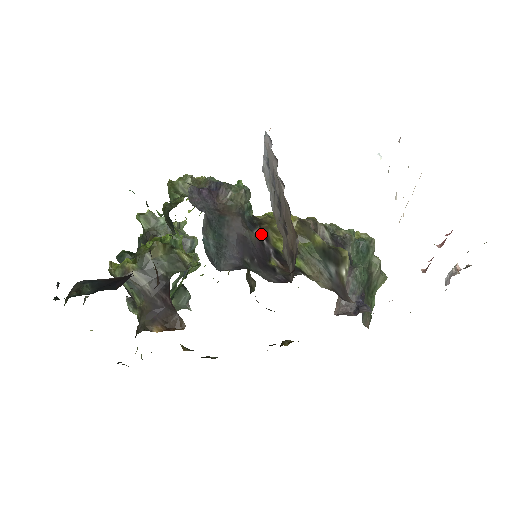
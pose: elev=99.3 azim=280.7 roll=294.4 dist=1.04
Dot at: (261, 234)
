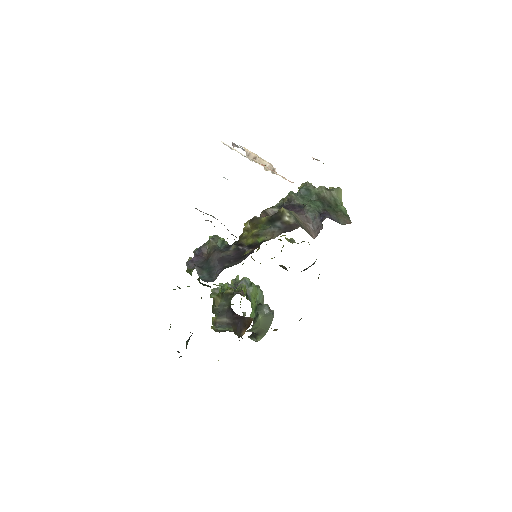
Dot at: (237, 246)
